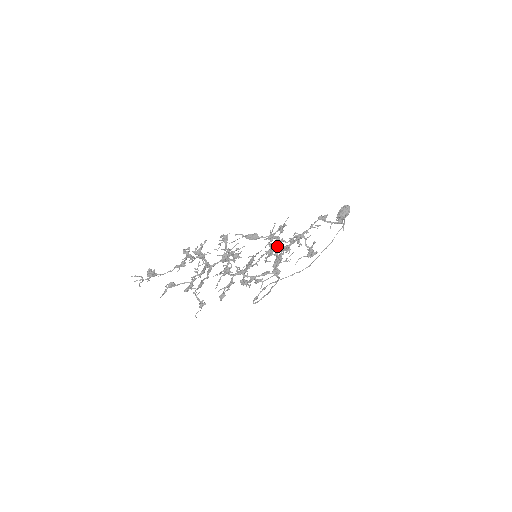
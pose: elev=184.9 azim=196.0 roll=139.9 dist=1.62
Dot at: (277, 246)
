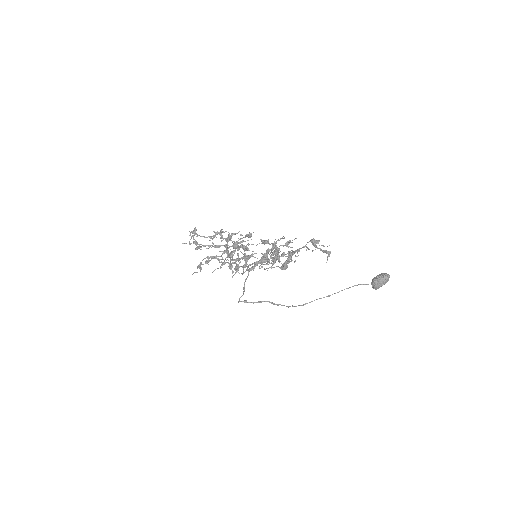
Dot at: (272, 254)
